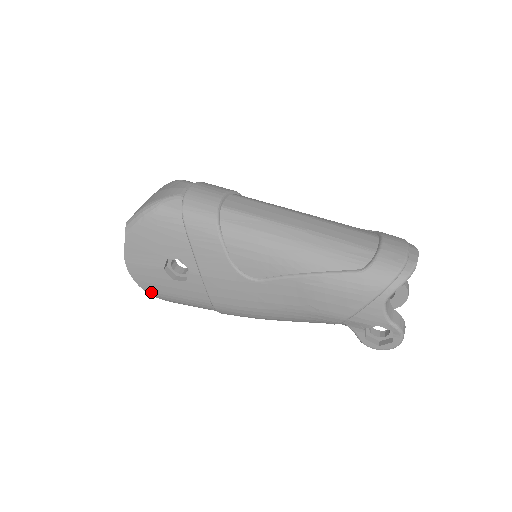
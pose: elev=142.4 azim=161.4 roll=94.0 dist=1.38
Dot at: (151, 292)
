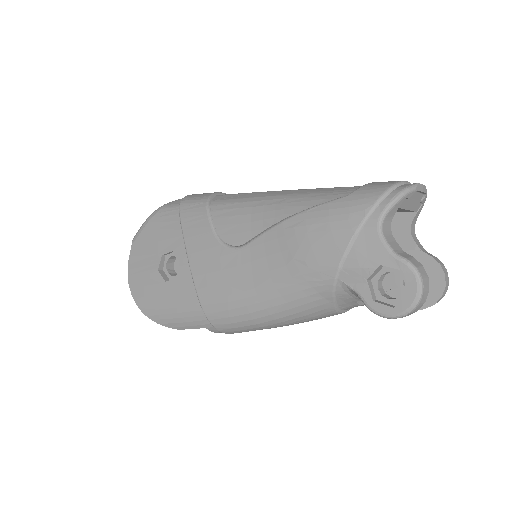
Dot at: (147, 311)
